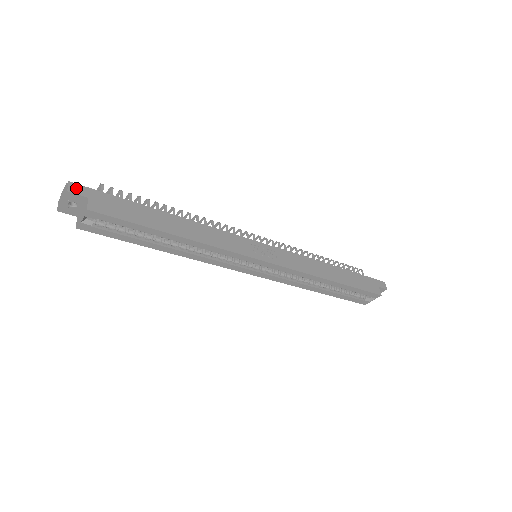
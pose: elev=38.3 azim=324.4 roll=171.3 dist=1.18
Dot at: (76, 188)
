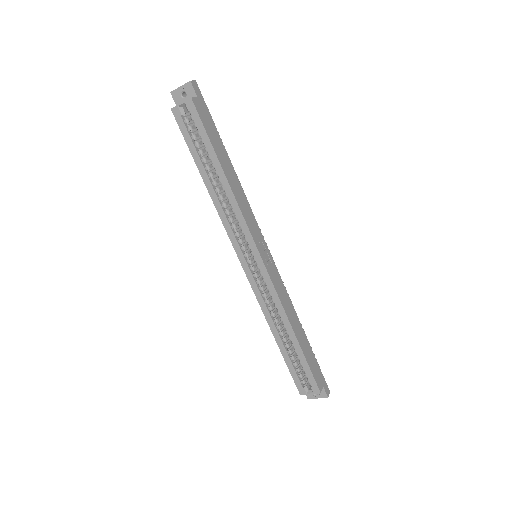
Dot at: (196, 86)
